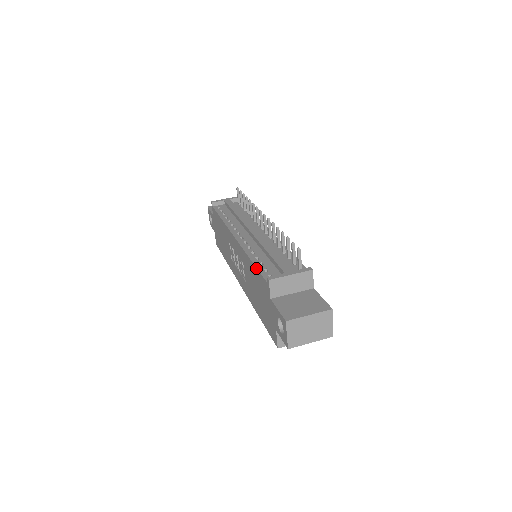
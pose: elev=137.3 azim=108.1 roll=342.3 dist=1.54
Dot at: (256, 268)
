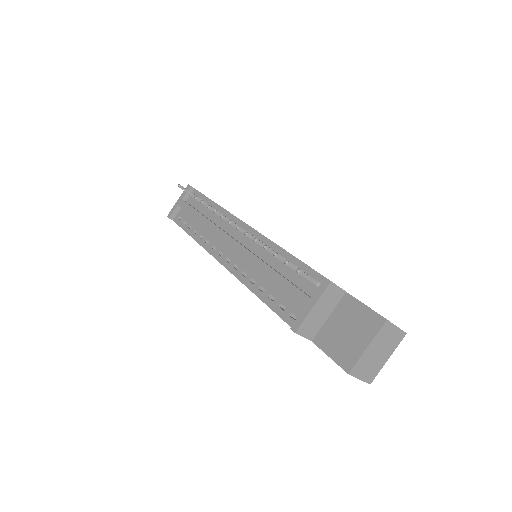
Dot at: occluded
